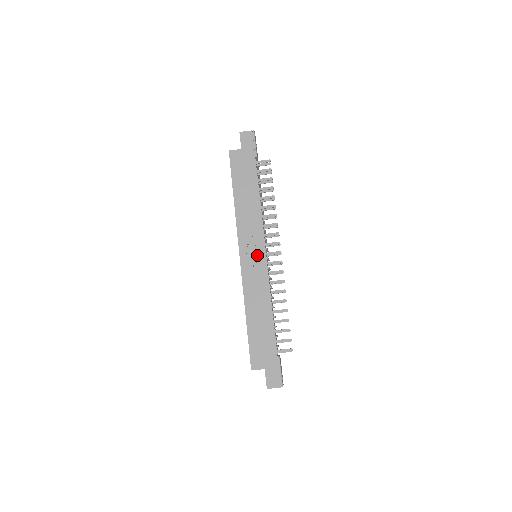
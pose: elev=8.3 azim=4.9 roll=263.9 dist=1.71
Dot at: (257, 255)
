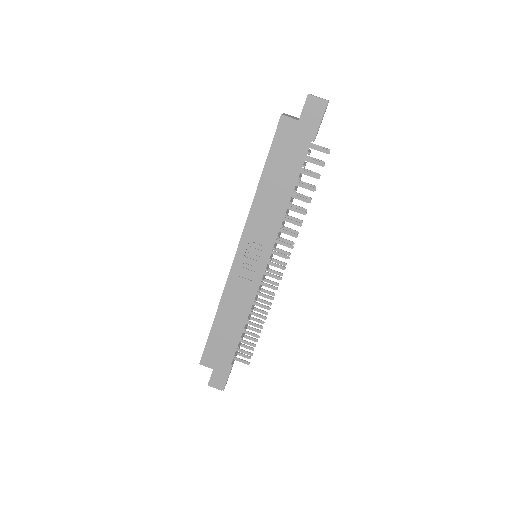
Dot at: (256, 262)
